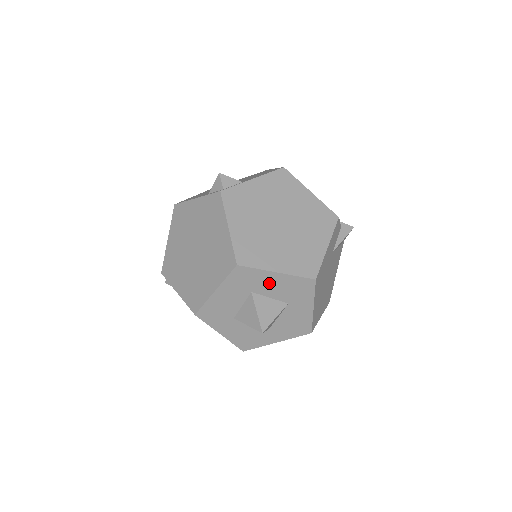
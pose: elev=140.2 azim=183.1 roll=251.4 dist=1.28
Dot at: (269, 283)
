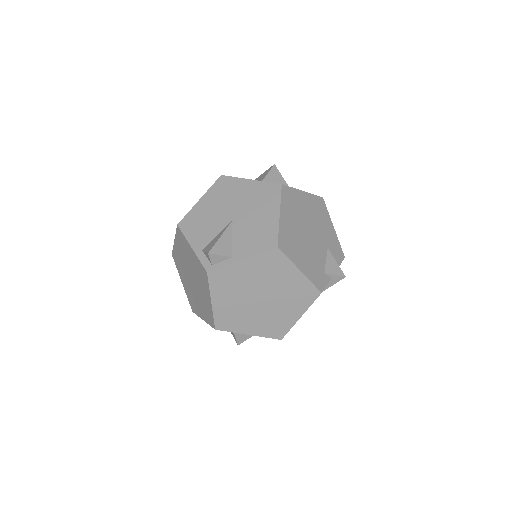
Dot at: occluded
